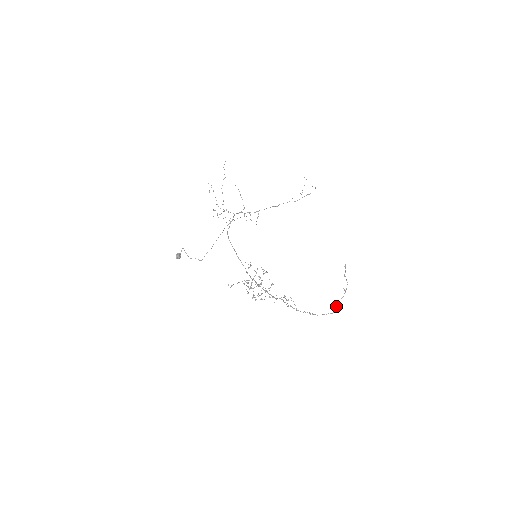
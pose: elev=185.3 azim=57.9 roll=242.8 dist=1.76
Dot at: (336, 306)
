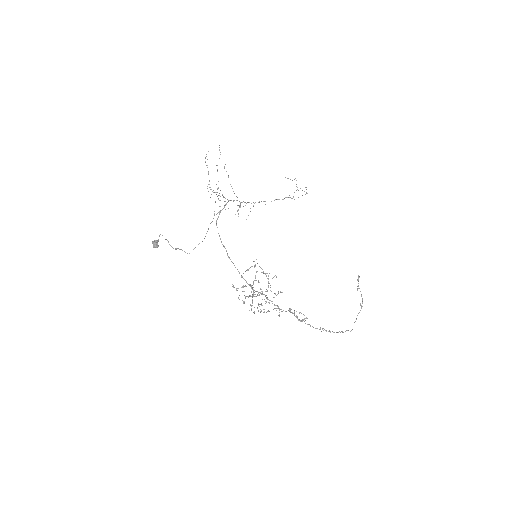
Dot at: (354, 322)
